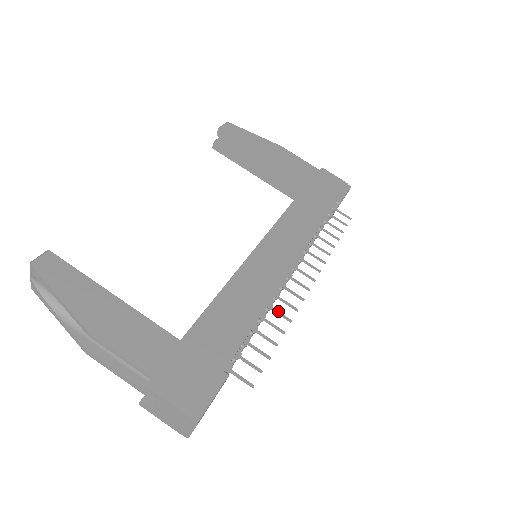
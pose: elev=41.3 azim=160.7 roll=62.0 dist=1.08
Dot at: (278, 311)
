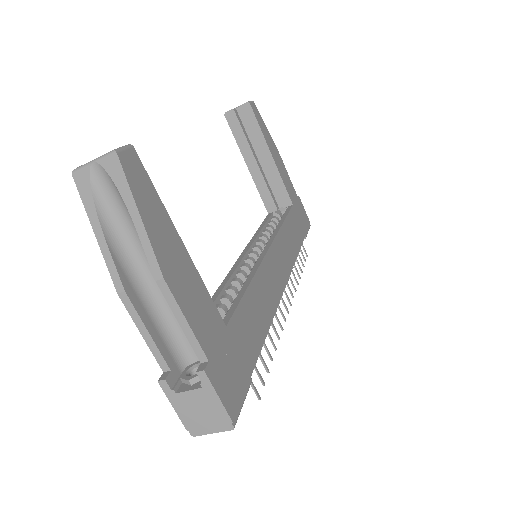
Dot at: occluded
